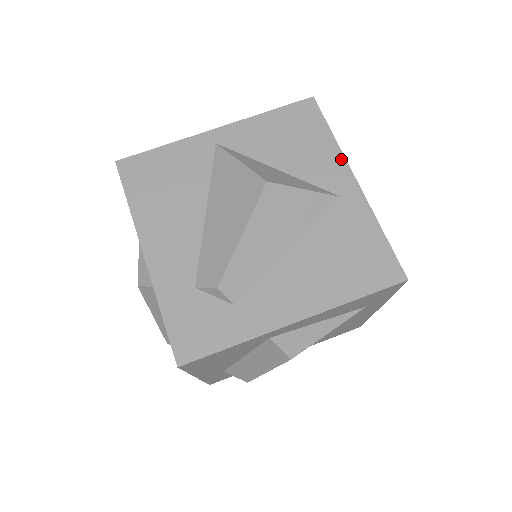
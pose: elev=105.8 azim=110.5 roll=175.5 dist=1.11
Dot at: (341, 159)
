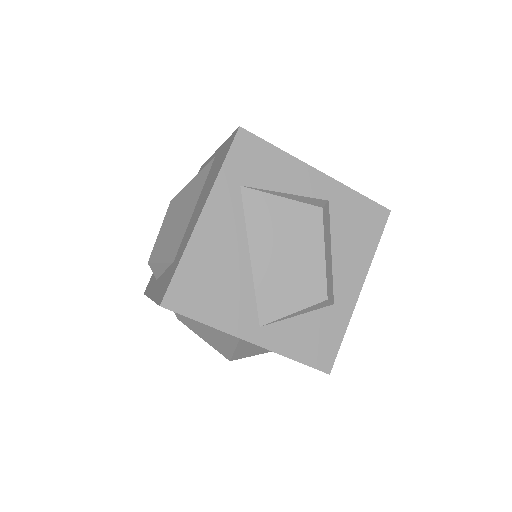
Dot at: occluded
